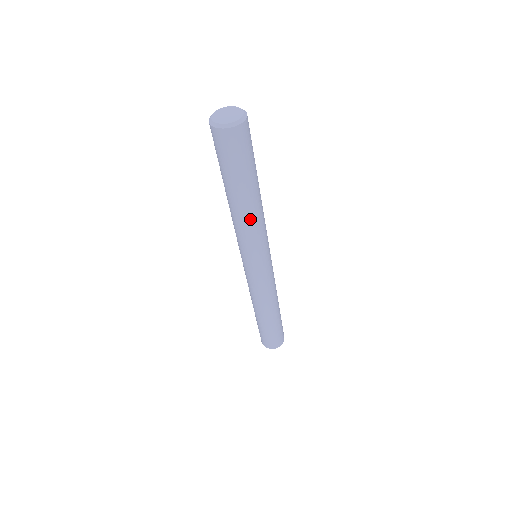
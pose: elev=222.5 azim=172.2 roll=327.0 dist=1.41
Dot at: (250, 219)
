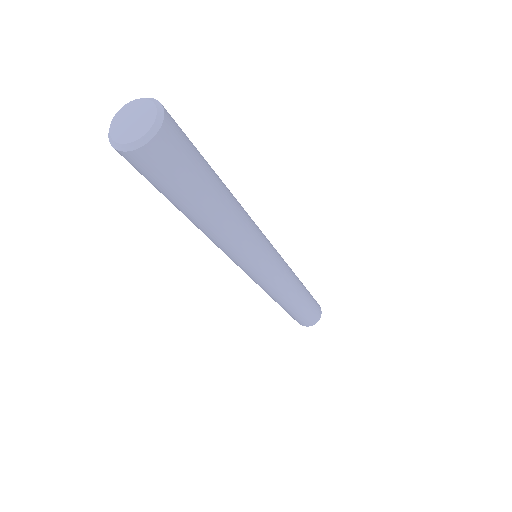
Dot at: (233, 231)
